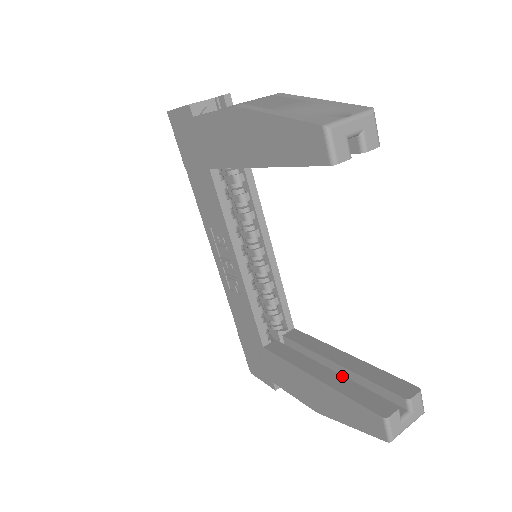
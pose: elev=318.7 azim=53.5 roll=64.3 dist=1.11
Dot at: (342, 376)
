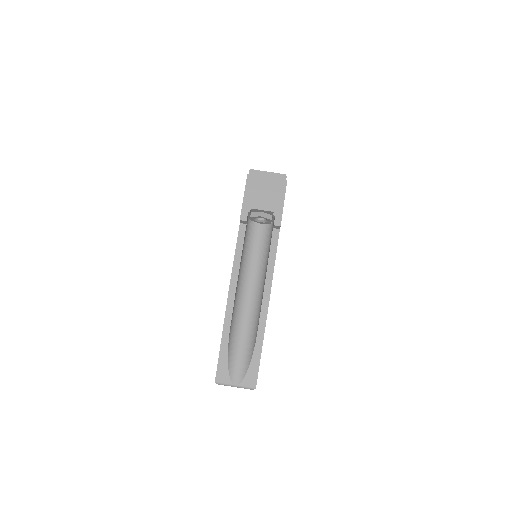
Dot at: occluded
